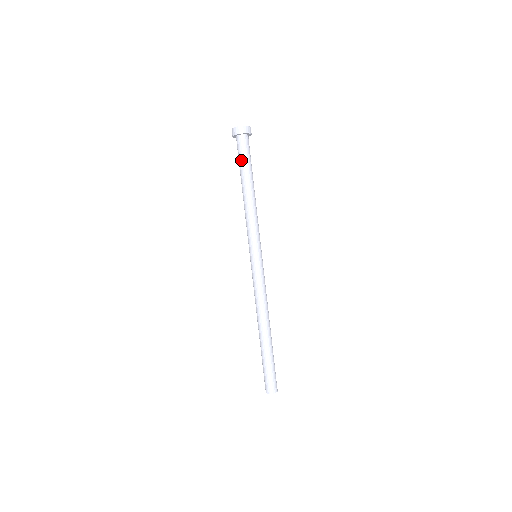
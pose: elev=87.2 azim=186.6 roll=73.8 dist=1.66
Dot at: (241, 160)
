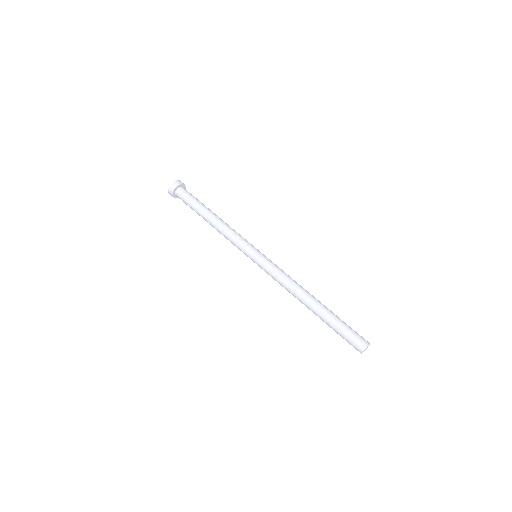
Dot at: (189, 206)
